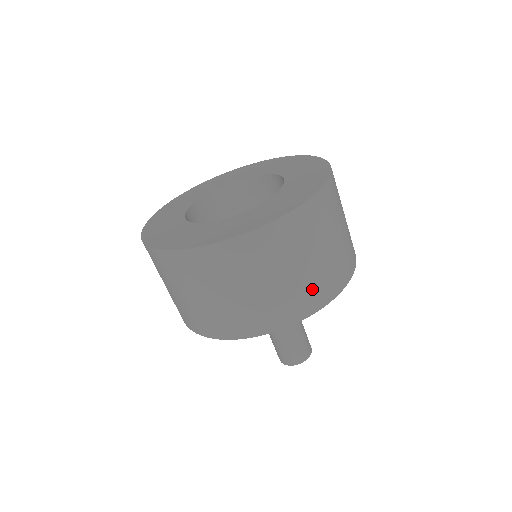
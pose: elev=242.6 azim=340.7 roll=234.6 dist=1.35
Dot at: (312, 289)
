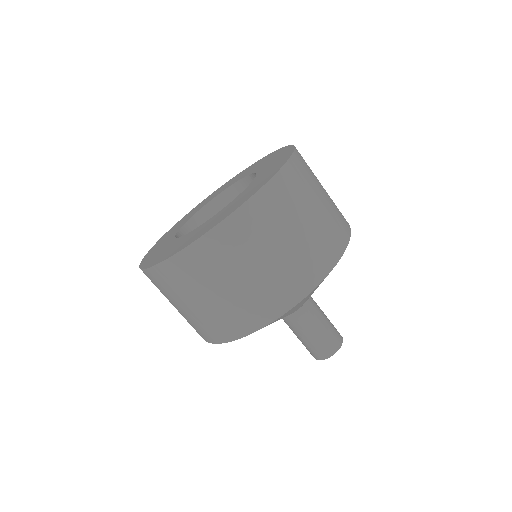
Dot at: (232, 316)
